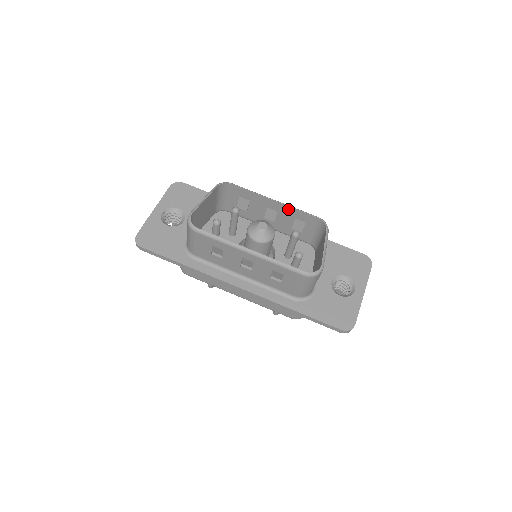
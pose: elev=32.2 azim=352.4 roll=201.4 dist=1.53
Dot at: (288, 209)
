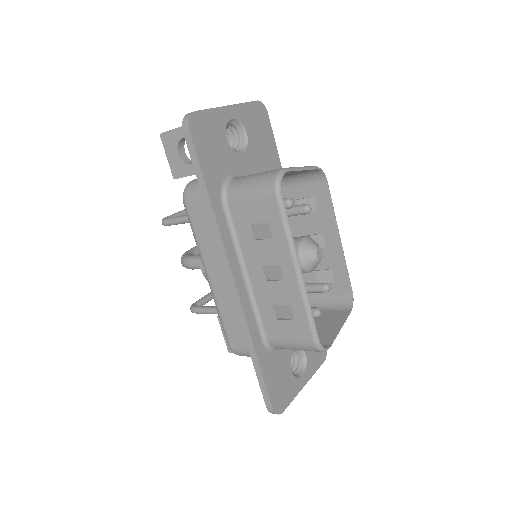
Dot at: (340, 257)
